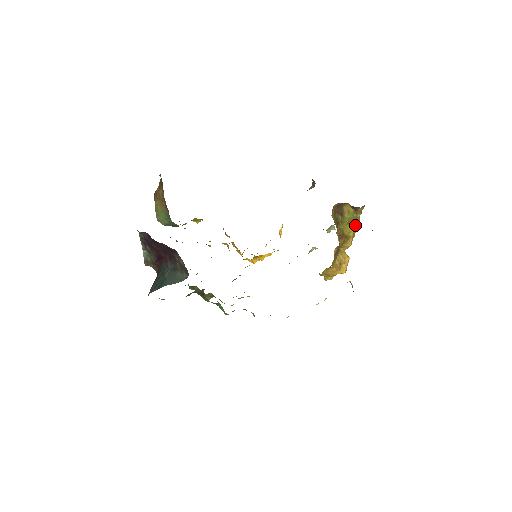
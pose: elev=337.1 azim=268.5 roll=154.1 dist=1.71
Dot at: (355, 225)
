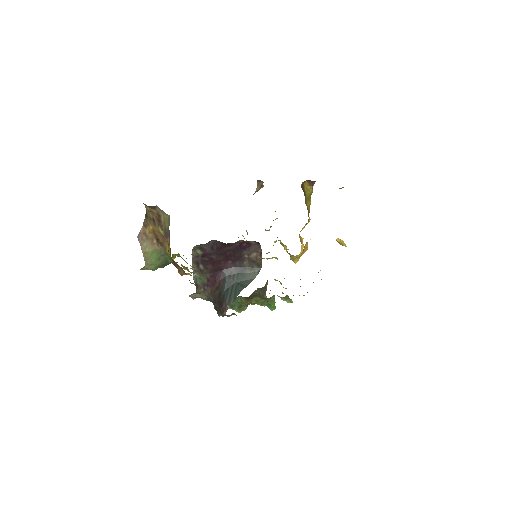
Dot at: (310, 201)
